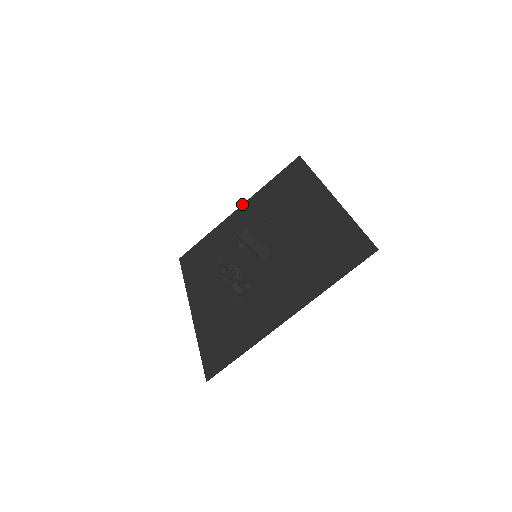
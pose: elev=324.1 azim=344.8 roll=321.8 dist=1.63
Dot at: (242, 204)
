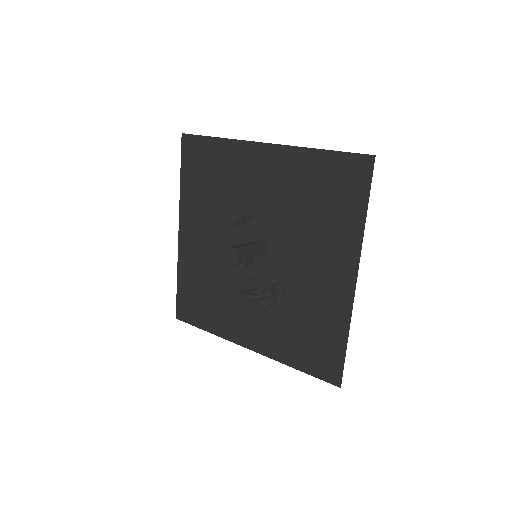
Dot at: occluded
